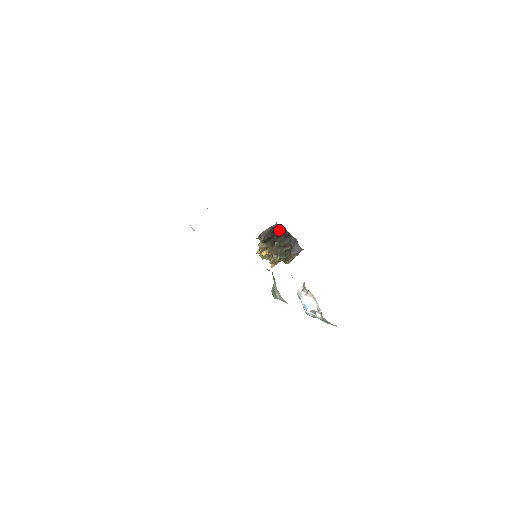
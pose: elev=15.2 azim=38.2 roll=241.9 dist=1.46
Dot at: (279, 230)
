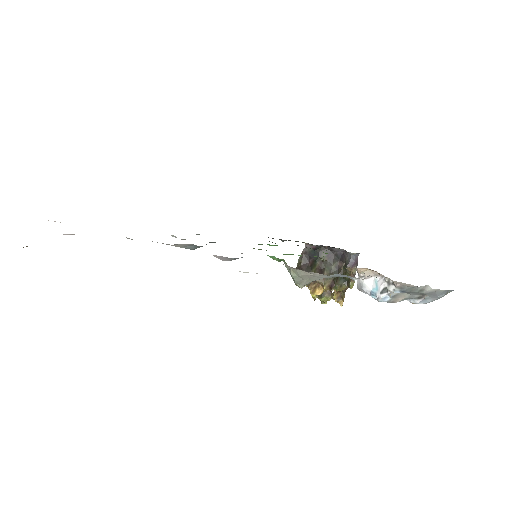
Dot at: (316, 252)
